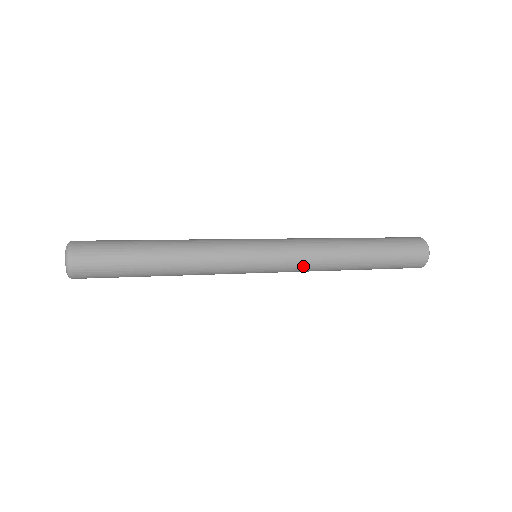
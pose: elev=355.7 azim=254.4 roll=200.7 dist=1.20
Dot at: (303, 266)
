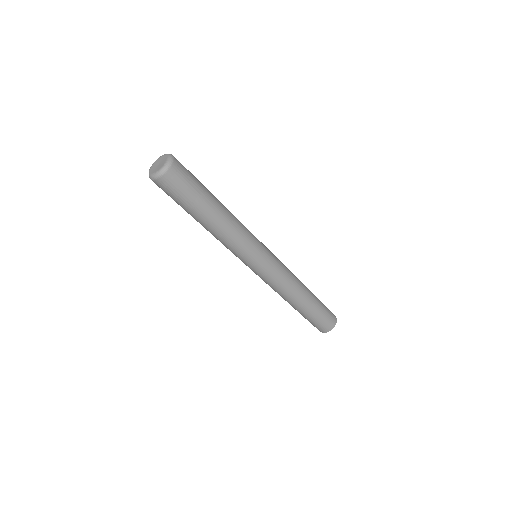
Dot at: (285, 276)
